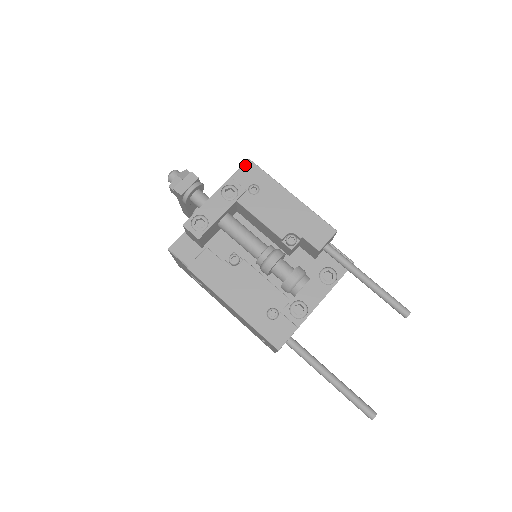
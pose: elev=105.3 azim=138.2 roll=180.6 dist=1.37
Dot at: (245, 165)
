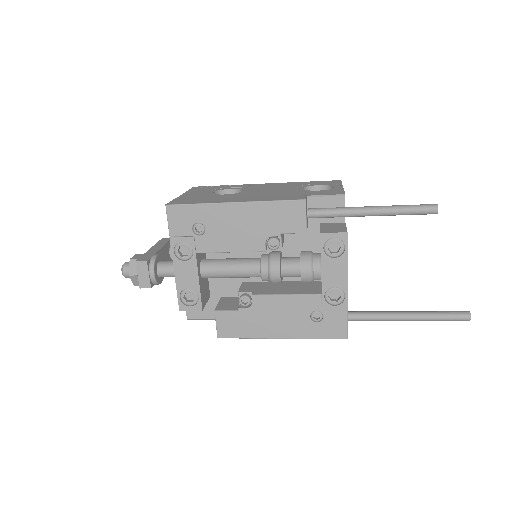
Dot at: (169, 215)
